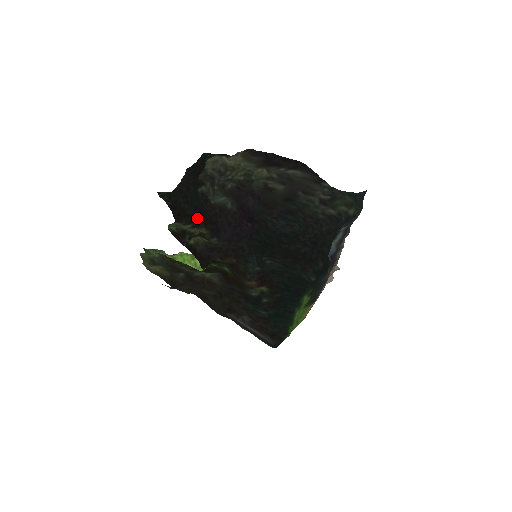
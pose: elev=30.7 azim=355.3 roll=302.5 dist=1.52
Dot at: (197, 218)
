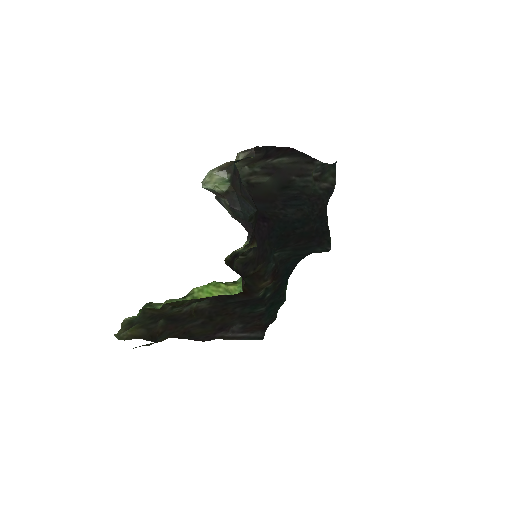
Dot at: occluded
